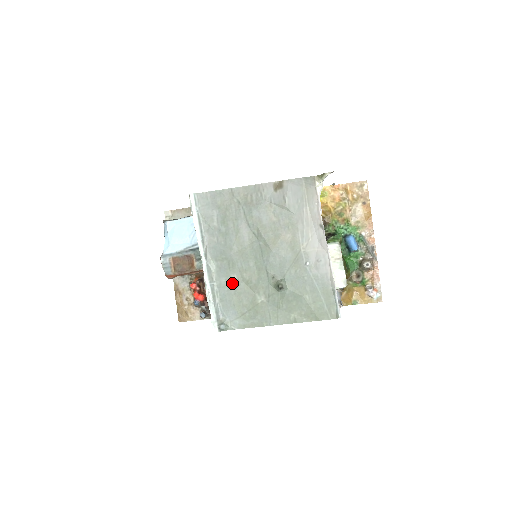
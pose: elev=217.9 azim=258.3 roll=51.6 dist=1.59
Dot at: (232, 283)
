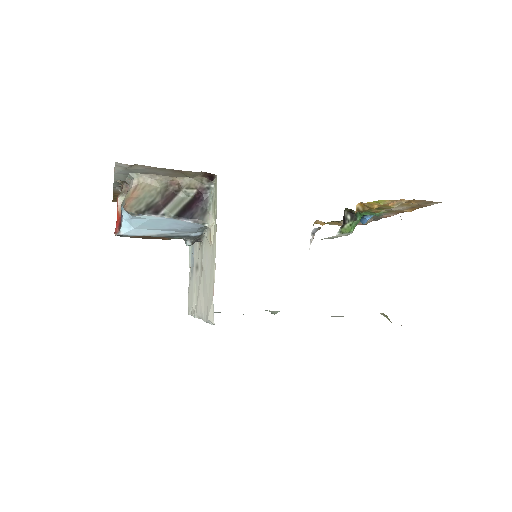
Dot at: occluded
